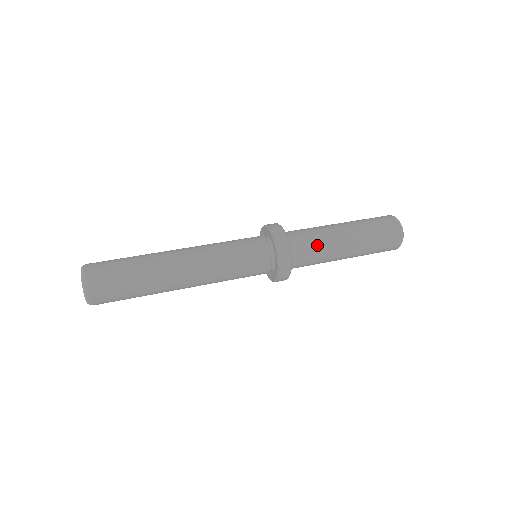
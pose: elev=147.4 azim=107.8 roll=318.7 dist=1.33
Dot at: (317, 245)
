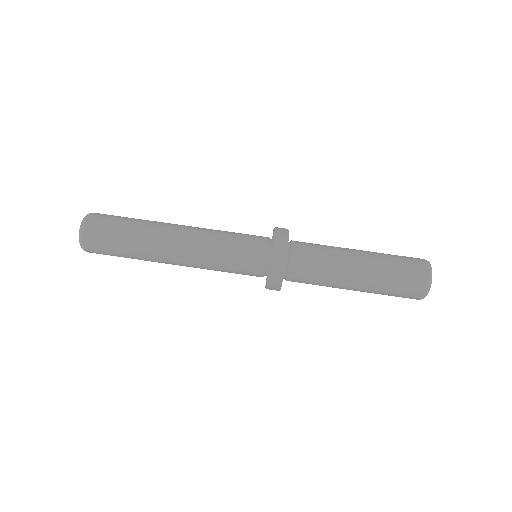
Dot at: (317, 283)
